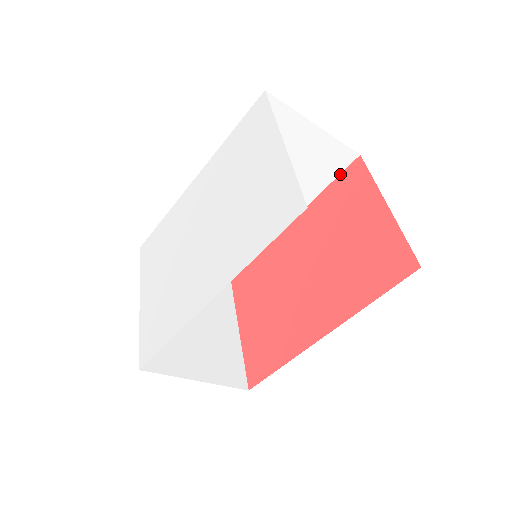
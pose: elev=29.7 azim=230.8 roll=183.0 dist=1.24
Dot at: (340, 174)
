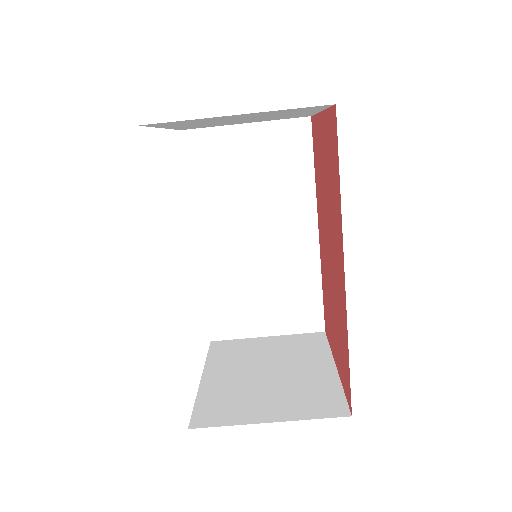
Dot at: (313, 147)
